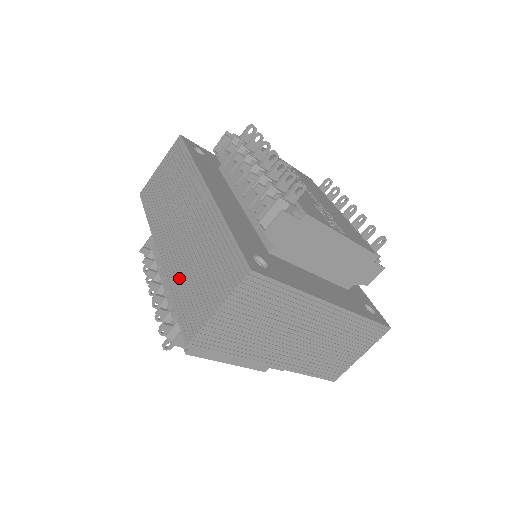
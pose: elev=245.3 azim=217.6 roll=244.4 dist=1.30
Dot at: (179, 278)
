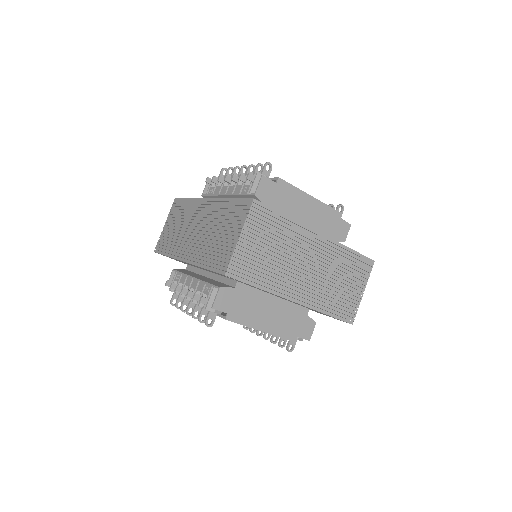
Dot at: (204, 253)
